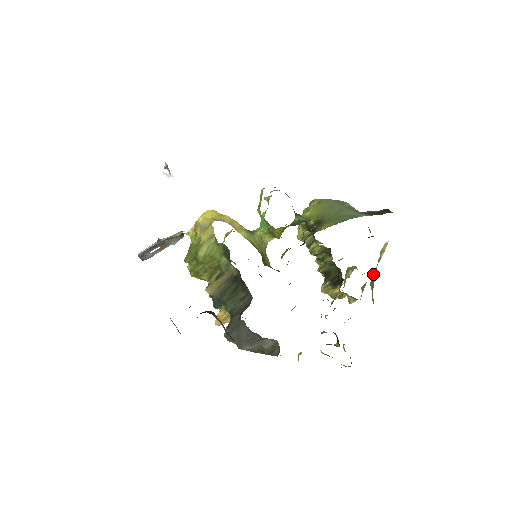
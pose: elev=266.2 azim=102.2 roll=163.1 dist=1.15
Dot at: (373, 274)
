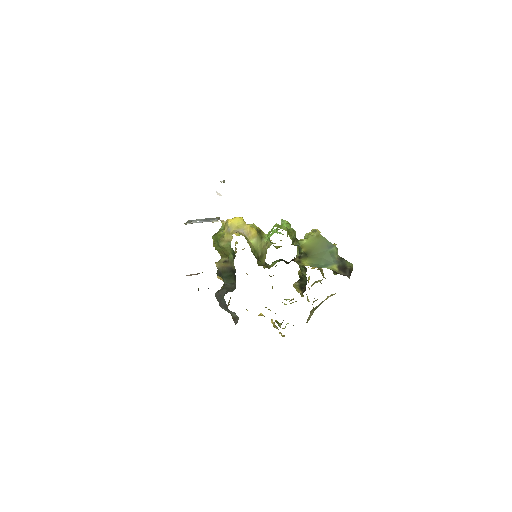
Dot at: (315, 307)
